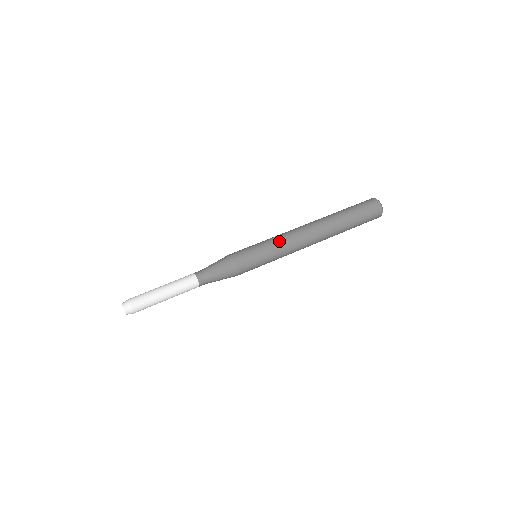
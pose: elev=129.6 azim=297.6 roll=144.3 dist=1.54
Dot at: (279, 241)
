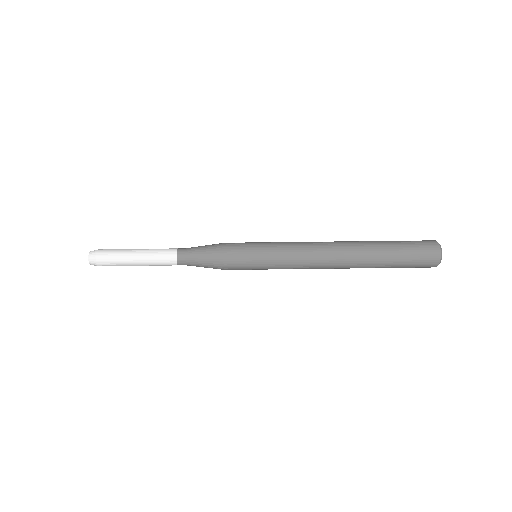
Dot at: (287, 251)
